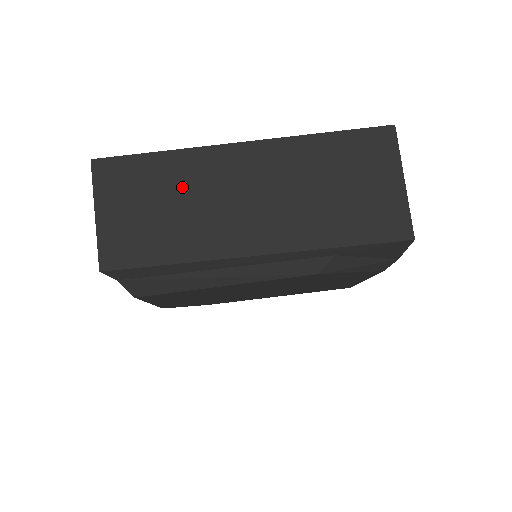
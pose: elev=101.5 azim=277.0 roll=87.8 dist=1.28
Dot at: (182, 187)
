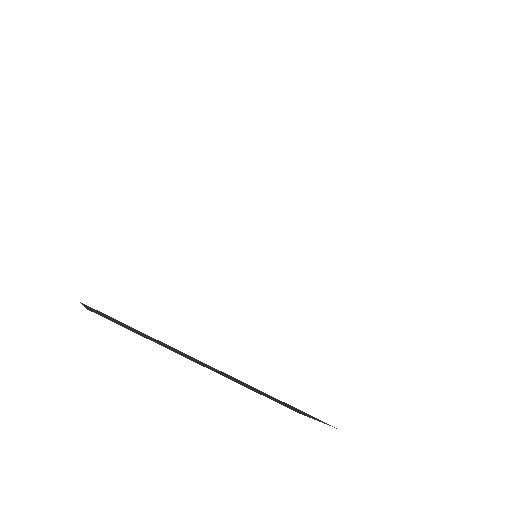
Dot at: occluded
